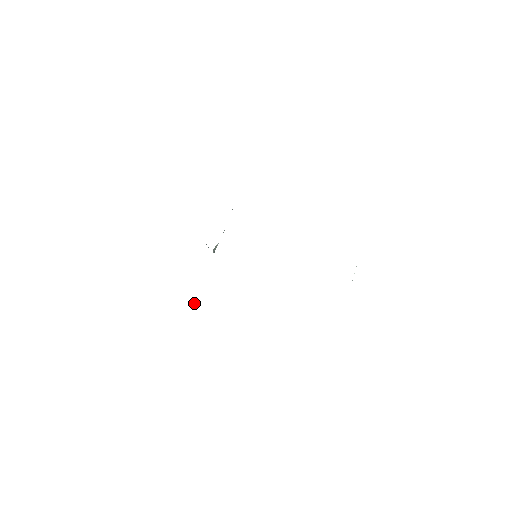
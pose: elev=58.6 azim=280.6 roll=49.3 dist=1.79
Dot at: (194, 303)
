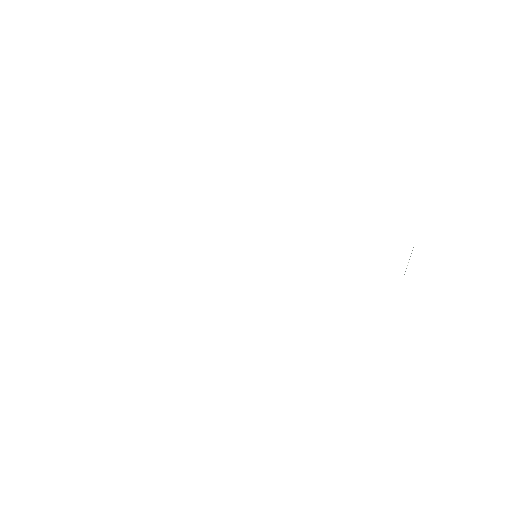
Dot at: occluded
